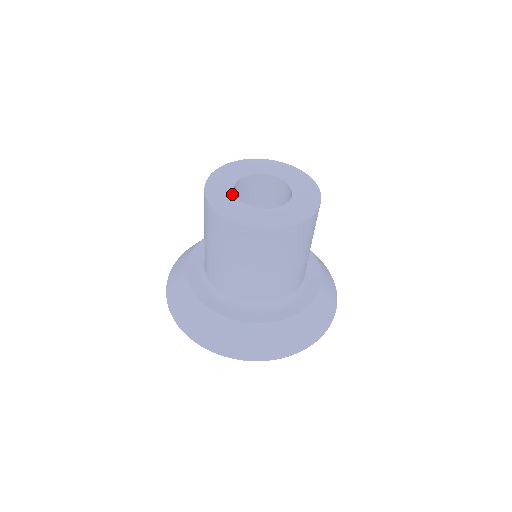
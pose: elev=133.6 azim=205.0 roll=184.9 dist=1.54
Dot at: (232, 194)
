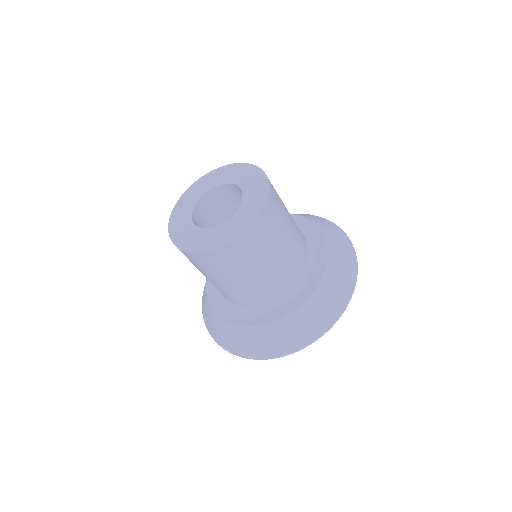
Dot at: (198, 230)
